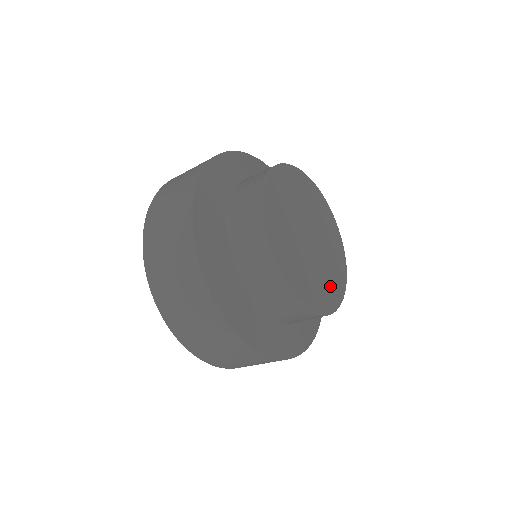
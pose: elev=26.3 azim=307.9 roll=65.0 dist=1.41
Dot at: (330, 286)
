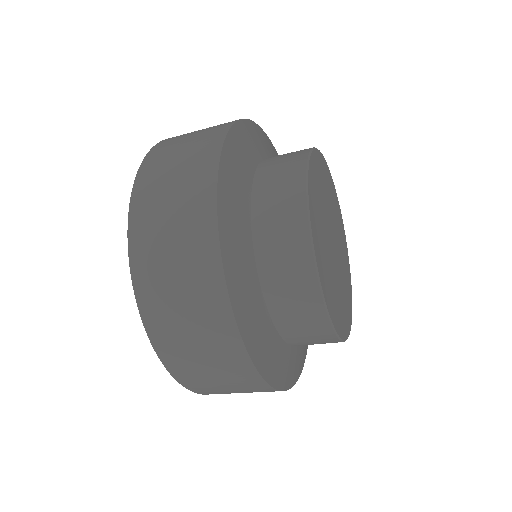
Dot at: (342, 310)
